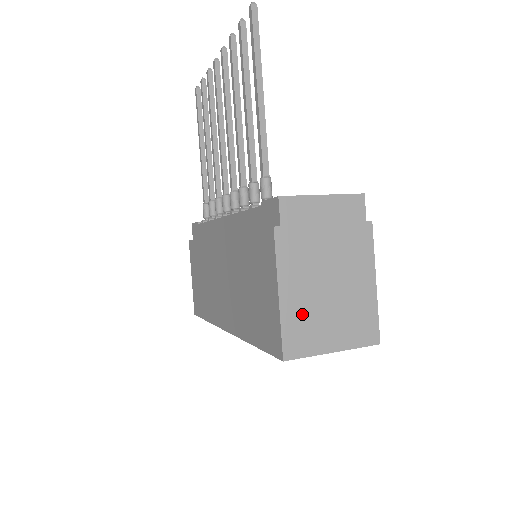
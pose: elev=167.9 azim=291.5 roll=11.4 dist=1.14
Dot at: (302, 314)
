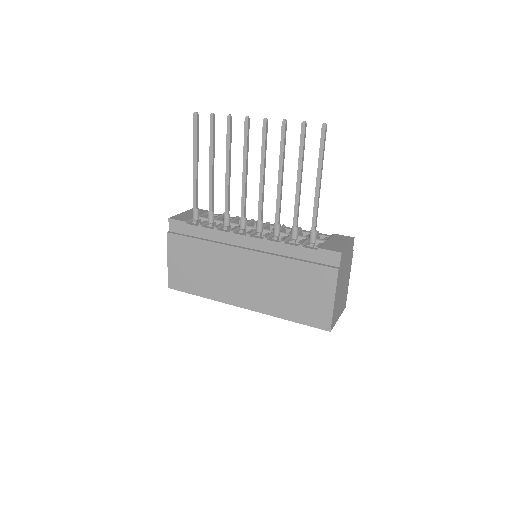
Dot at: (336, 307)
